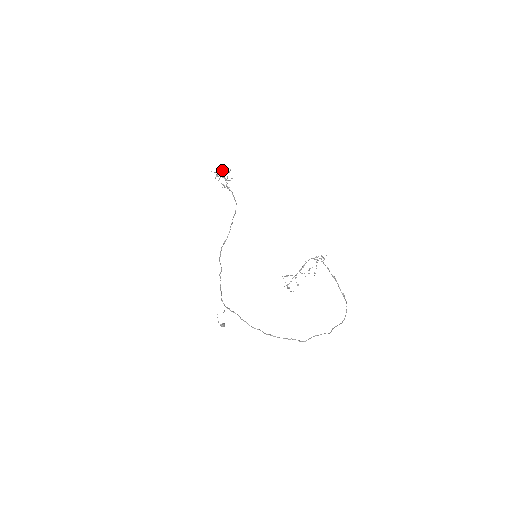
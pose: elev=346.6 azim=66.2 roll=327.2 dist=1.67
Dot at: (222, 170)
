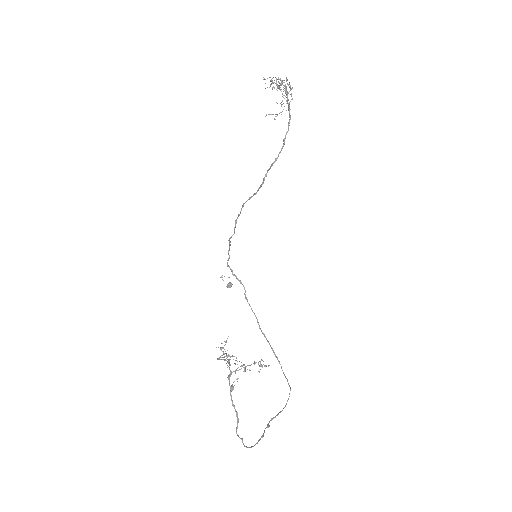
Dot at: occluded
